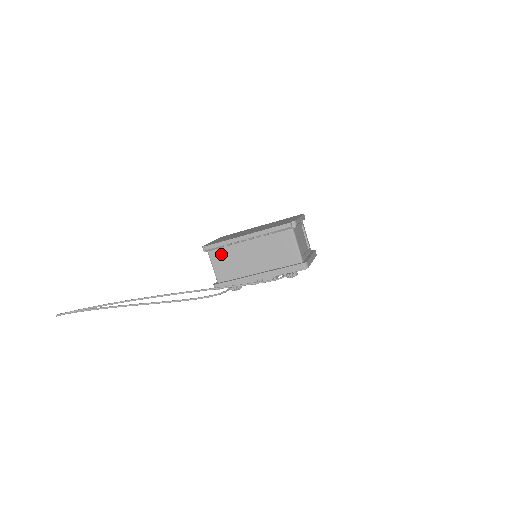
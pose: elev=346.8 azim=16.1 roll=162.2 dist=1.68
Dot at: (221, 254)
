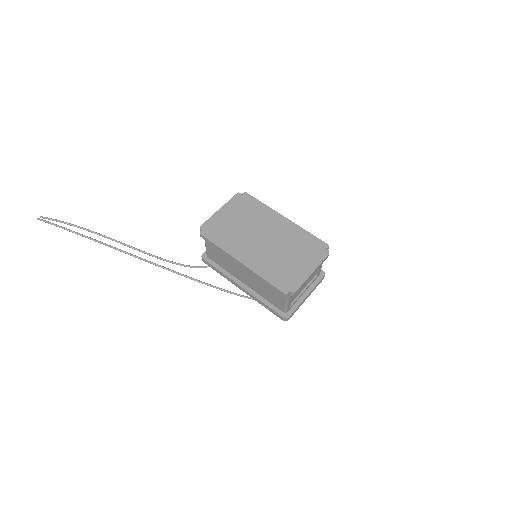
Dot at: (215, 247)
